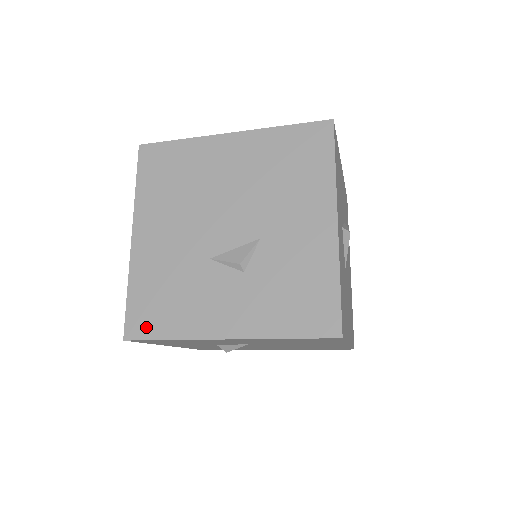
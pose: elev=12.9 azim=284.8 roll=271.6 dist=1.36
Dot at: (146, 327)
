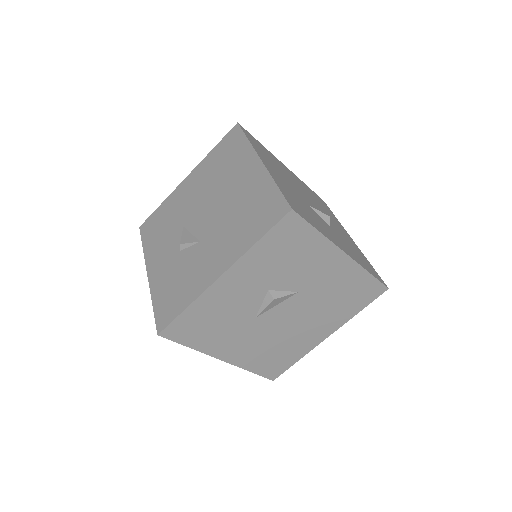
Dot at: (146, 231)
